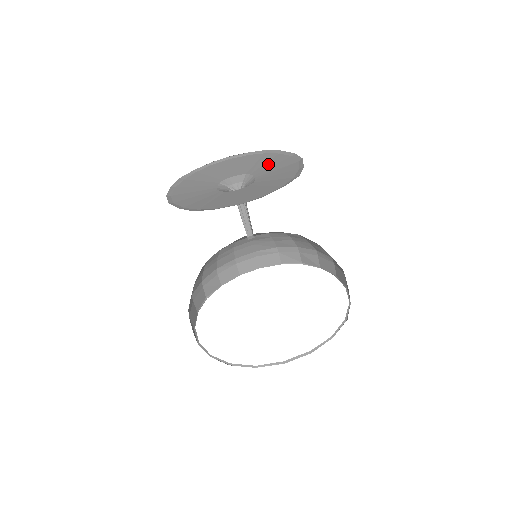
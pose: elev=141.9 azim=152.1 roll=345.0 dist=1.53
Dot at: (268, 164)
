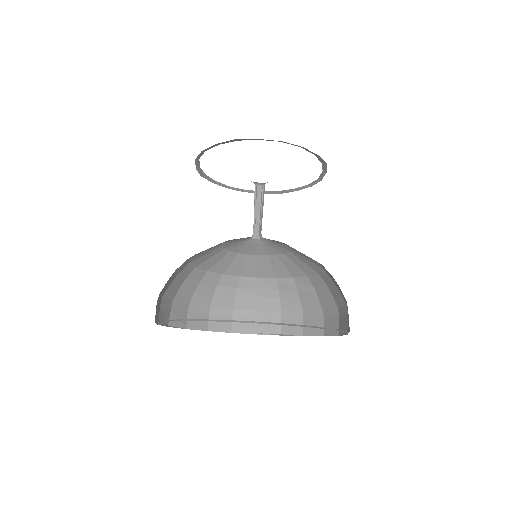
Dot at: occluded
